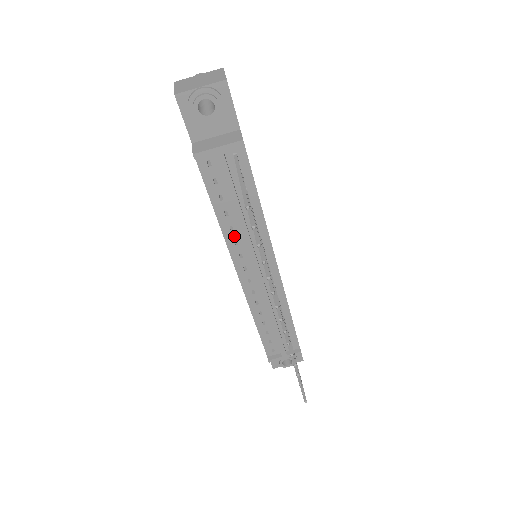
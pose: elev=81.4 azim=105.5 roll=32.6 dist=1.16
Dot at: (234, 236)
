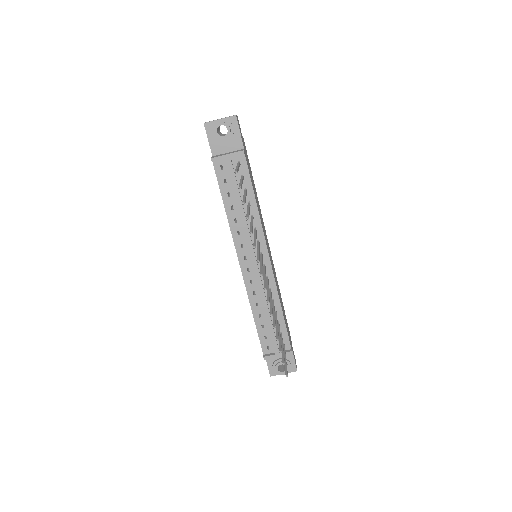
Dot at: (237, 227)
